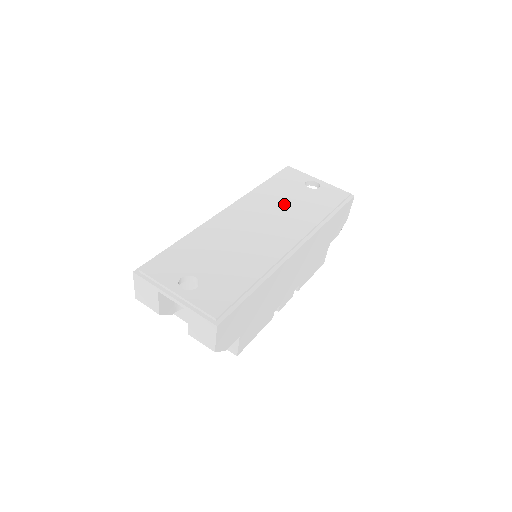
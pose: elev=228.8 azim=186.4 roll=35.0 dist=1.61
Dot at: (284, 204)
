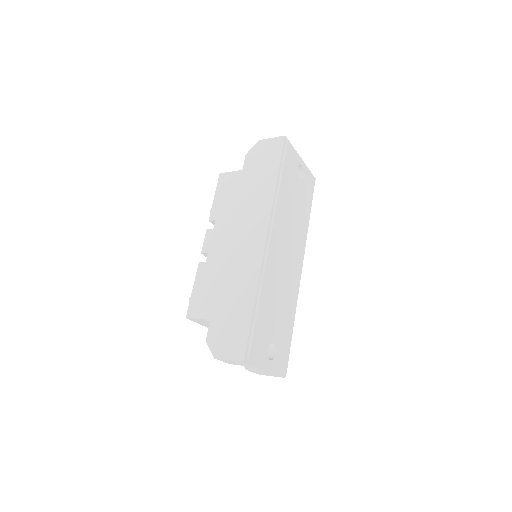
Dot at: (293, 214)
